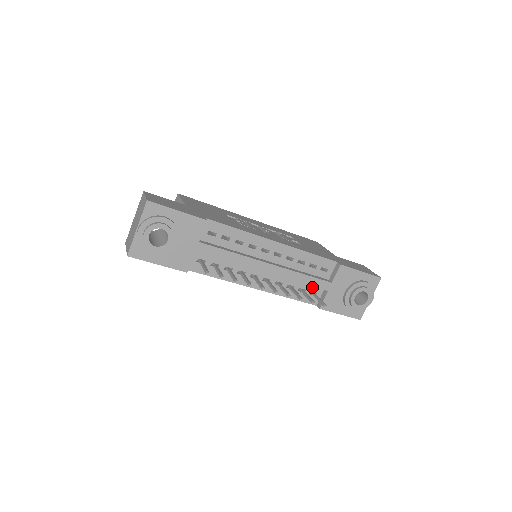
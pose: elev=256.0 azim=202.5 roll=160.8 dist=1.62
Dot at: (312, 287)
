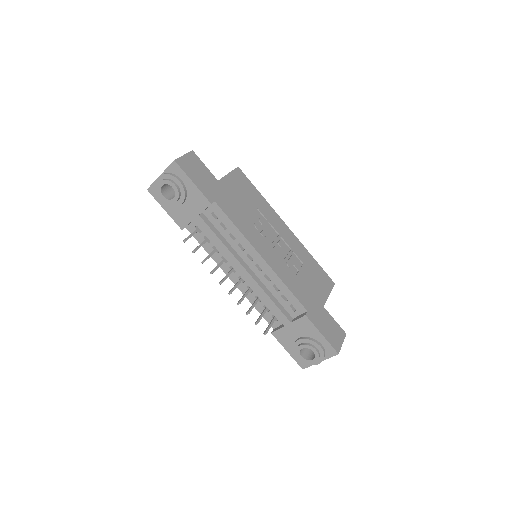
Dot at: occluded
